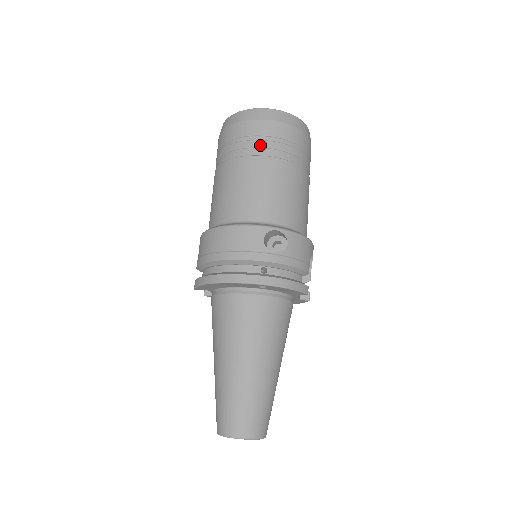
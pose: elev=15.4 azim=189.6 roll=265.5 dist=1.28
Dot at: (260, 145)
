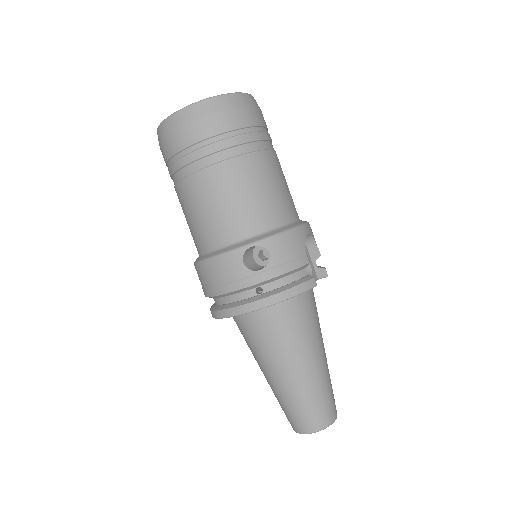
Dot at: (196, 157)
